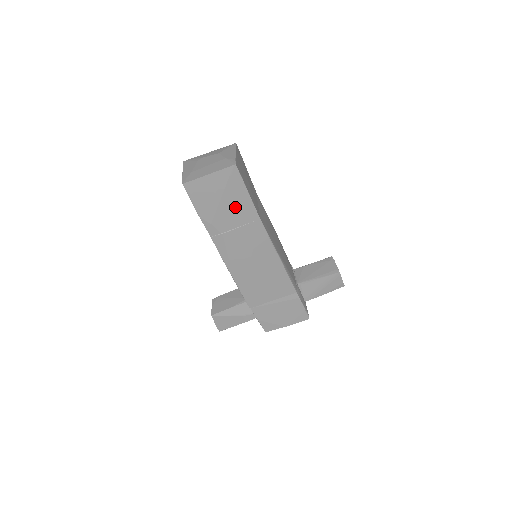
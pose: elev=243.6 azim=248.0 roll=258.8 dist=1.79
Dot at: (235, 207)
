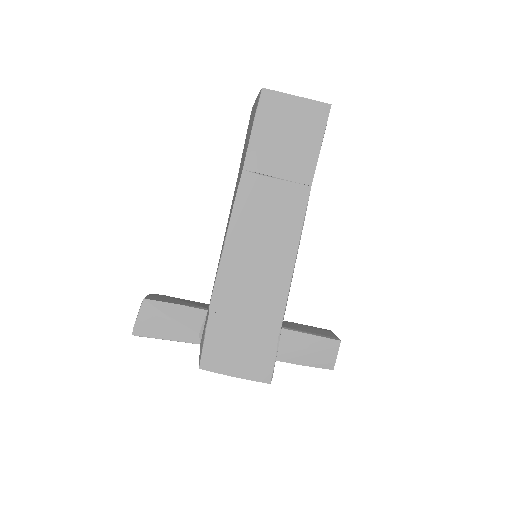
Dot at: (296, 152)
